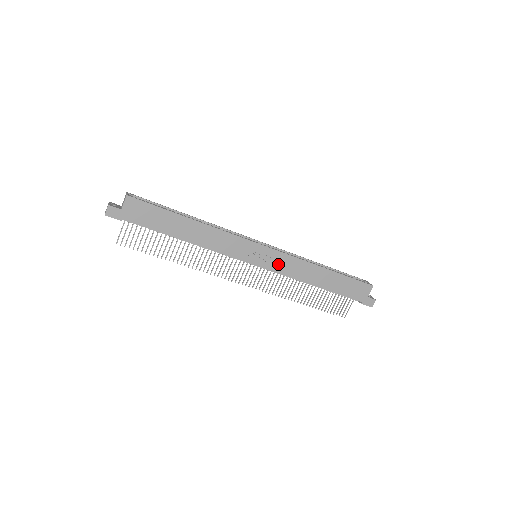
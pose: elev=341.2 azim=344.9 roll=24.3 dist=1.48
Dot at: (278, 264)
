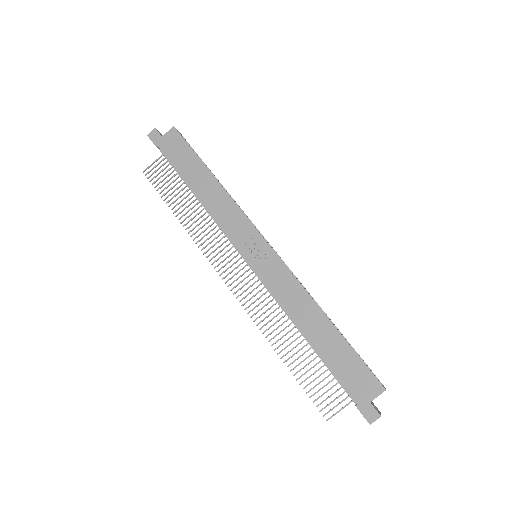
Dot at: (272, 275)
